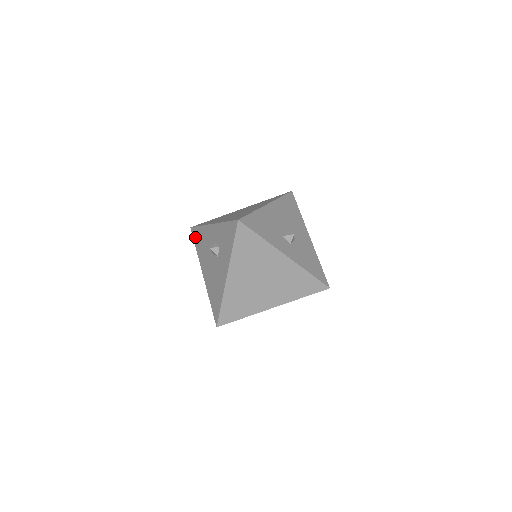
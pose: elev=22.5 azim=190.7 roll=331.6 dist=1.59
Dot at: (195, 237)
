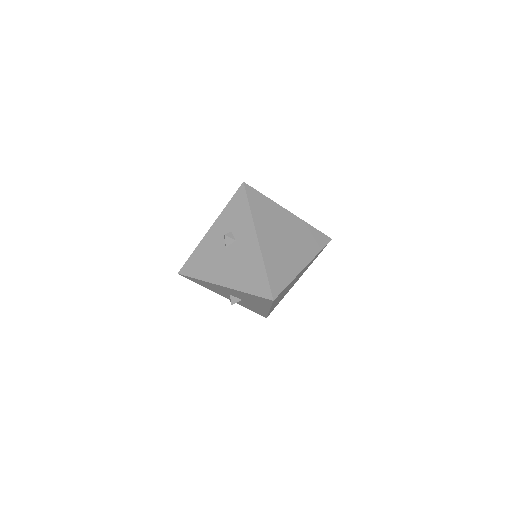
Dot at: (190, 271)
